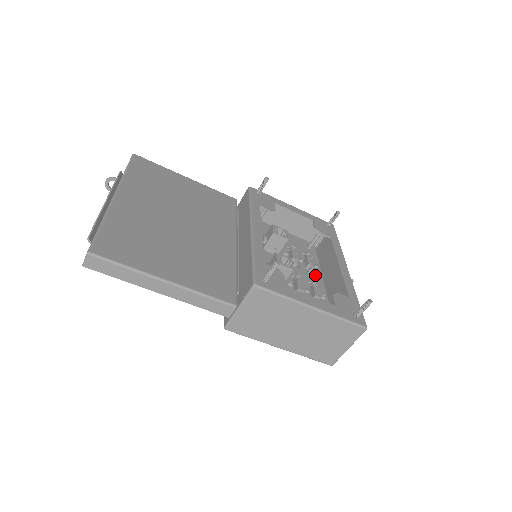
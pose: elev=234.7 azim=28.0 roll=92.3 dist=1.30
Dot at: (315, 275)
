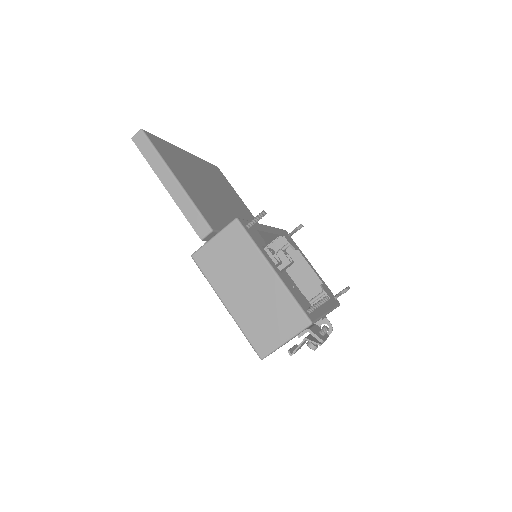
Dot at: occluded
